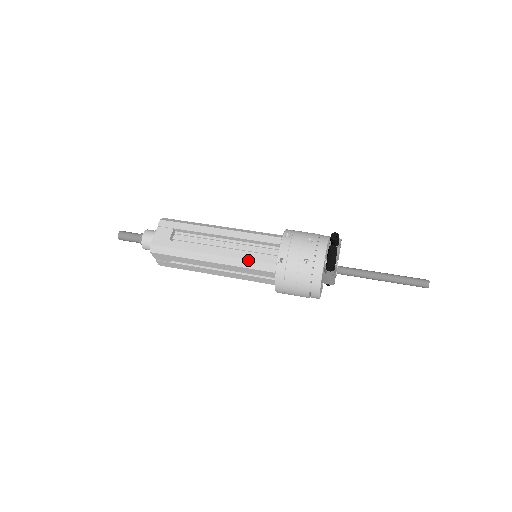
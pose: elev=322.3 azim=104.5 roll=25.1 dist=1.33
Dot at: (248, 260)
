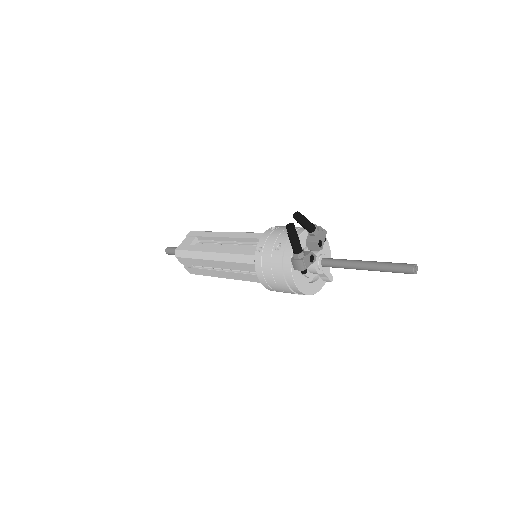
Dot at: (238, 254)
